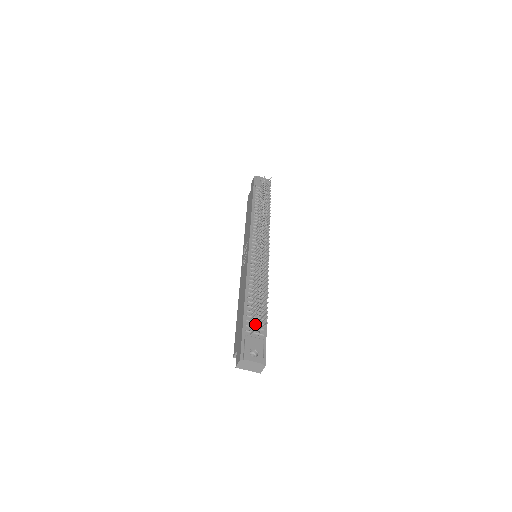
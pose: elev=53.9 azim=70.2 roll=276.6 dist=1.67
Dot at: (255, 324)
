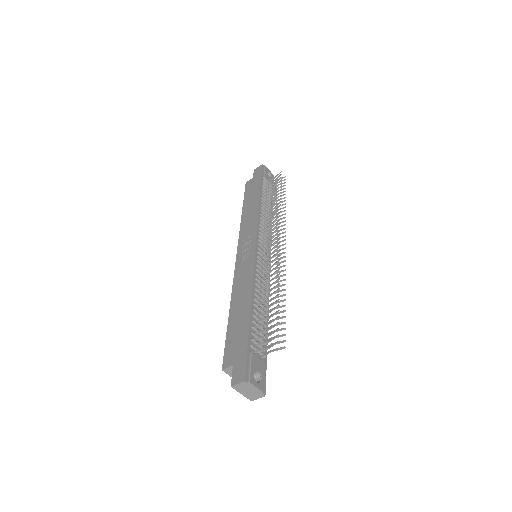
Dot at: (266, 342)
